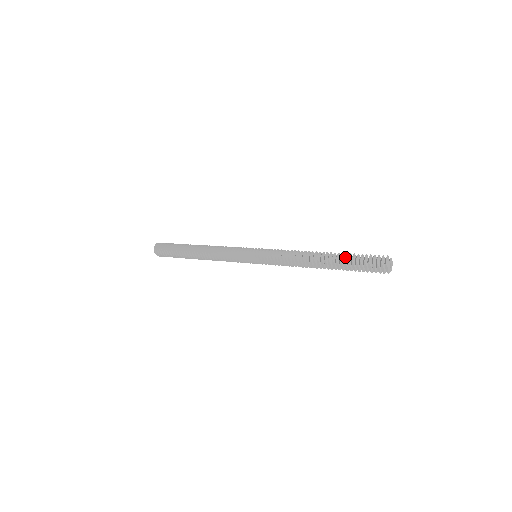
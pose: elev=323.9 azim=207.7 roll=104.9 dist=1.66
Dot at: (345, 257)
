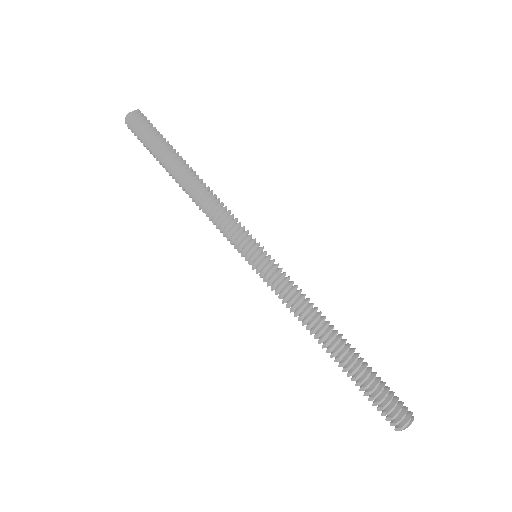
Dot at: (361, 373)
